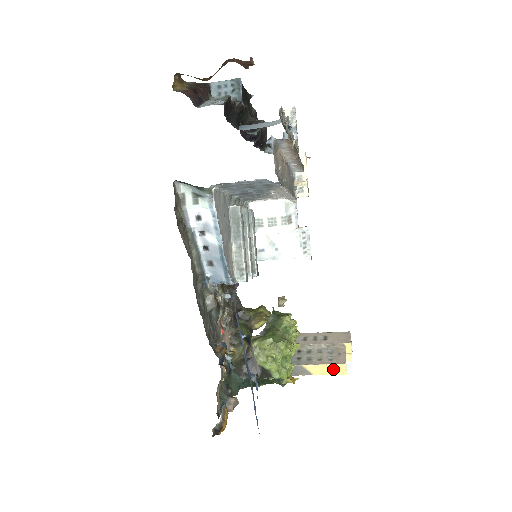
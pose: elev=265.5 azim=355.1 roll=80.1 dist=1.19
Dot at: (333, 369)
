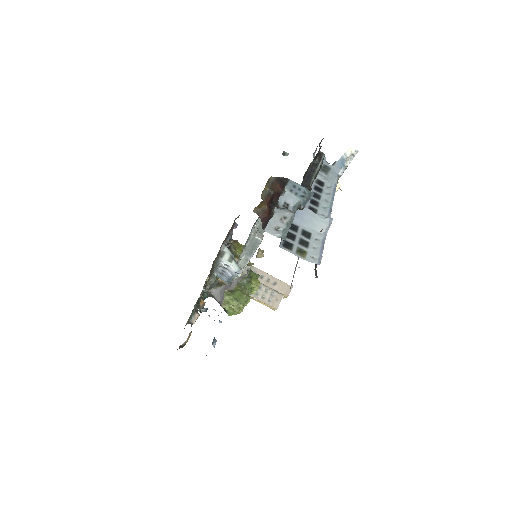
Dot at: (268, 306)
